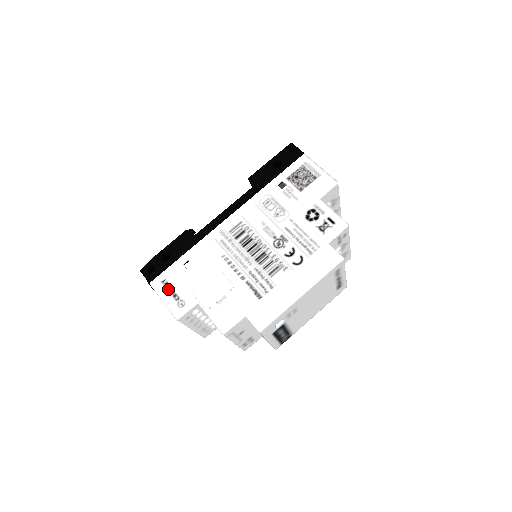
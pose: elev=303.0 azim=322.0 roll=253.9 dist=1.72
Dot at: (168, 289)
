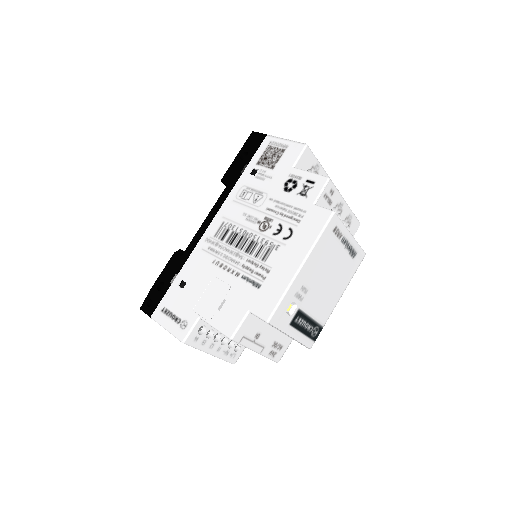
Dot at: (168, 315)
